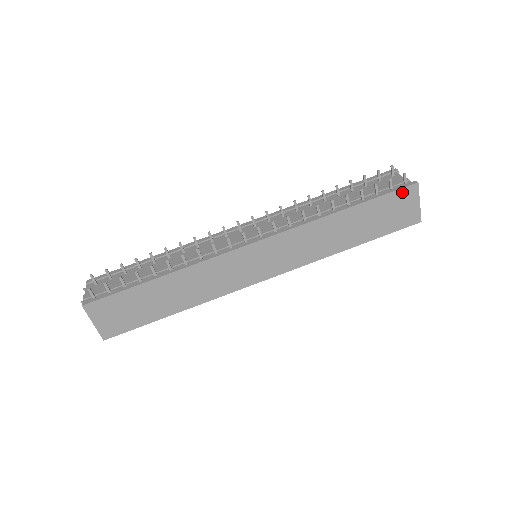
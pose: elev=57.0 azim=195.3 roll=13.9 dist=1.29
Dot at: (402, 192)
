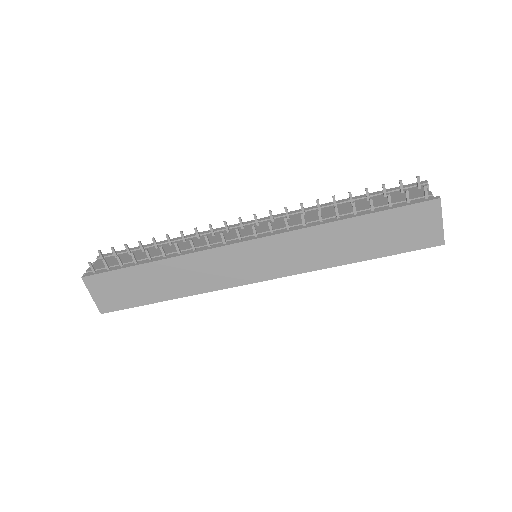
Dot at: (419, 207)
